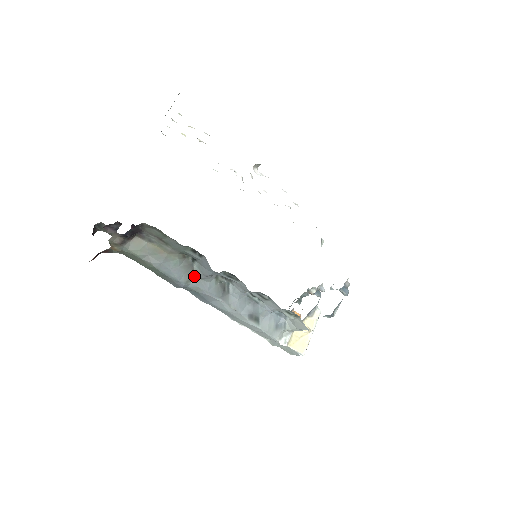
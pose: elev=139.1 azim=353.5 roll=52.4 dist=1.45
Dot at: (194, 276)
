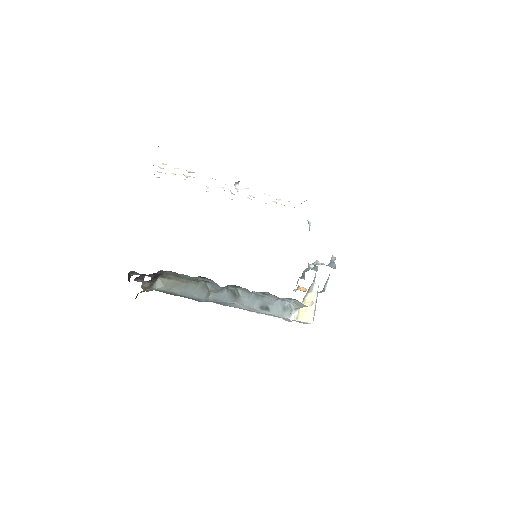
Dot at: (210, 292)
